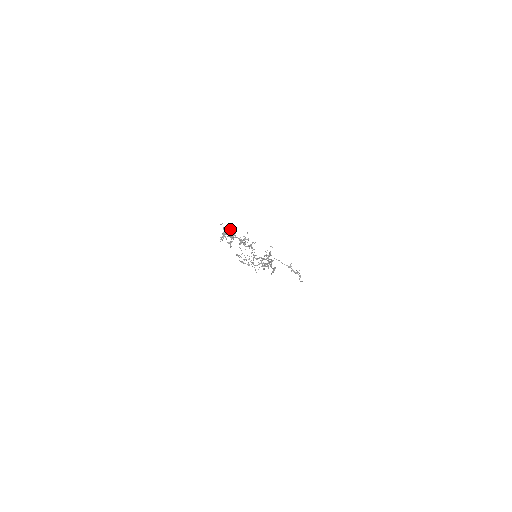
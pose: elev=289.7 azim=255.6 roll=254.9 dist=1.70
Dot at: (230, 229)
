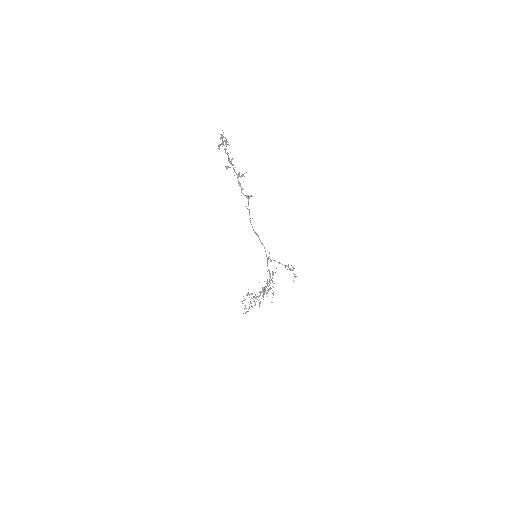
Dot at: occluded
